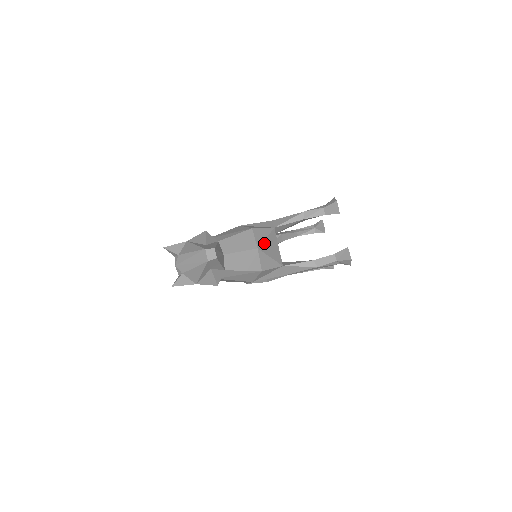
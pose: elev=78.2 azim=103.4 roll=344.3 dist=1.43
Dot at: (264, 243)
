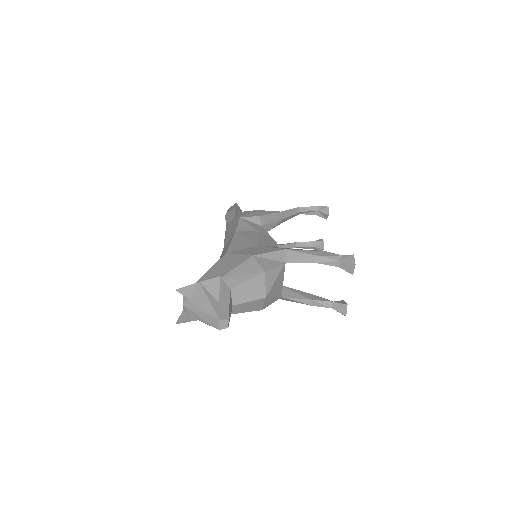
Dot at: (272, 287)
